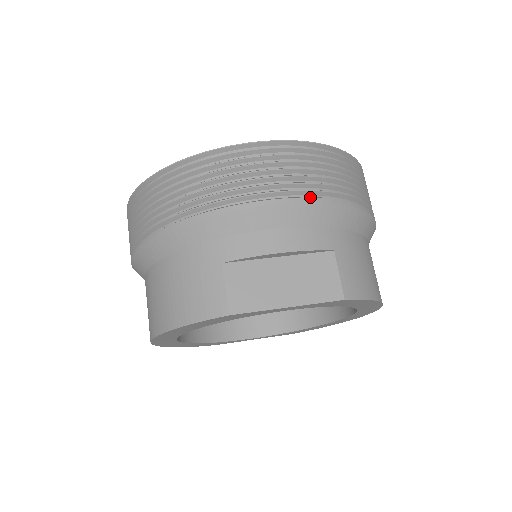
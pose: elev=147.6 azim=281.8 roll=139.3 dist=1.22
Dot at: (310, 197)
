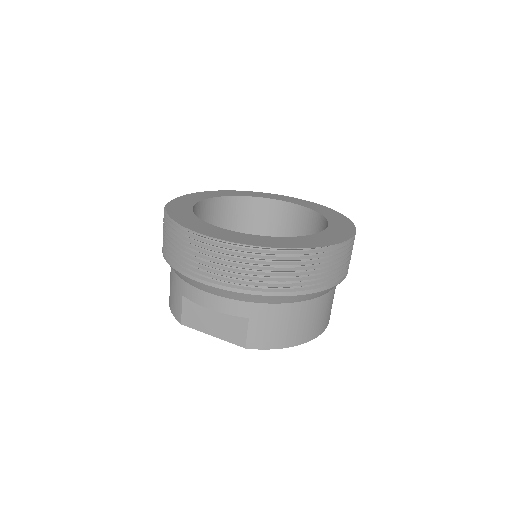
Dot at: (232, 287)
